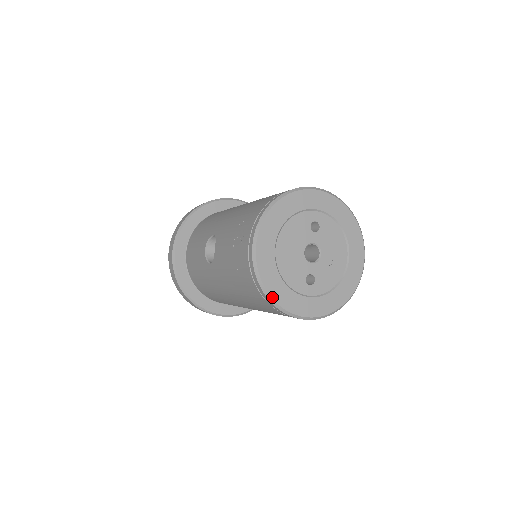
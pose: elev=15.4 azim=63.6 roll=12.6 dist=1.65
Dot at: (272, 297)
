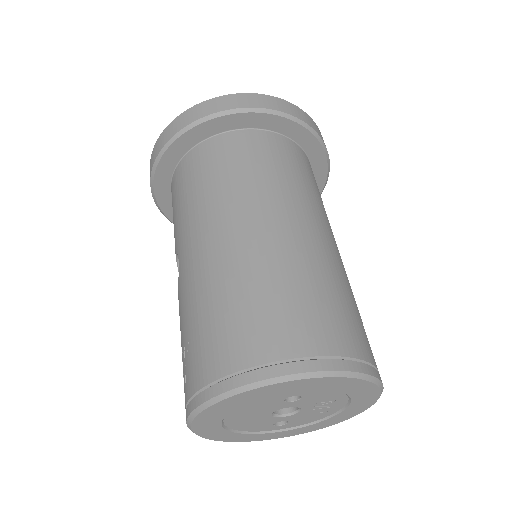
Dot at: occluded
